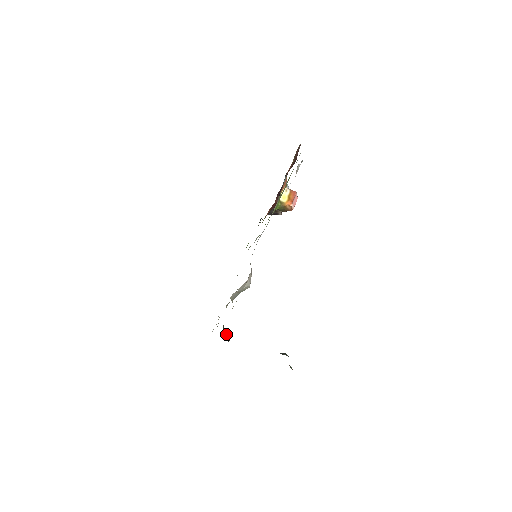
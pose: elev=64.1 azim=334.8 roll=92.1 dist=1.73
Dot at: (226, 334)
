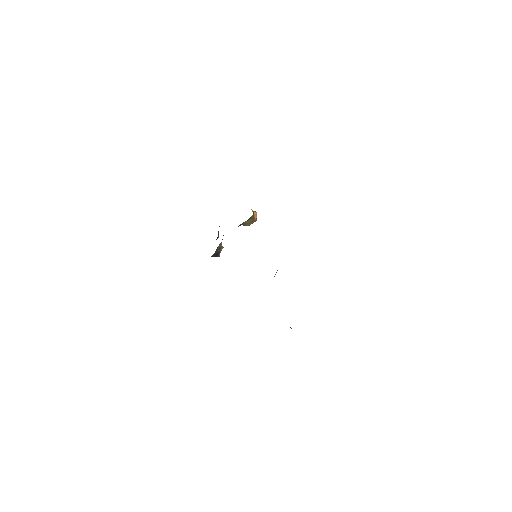
Dot at: occluded
